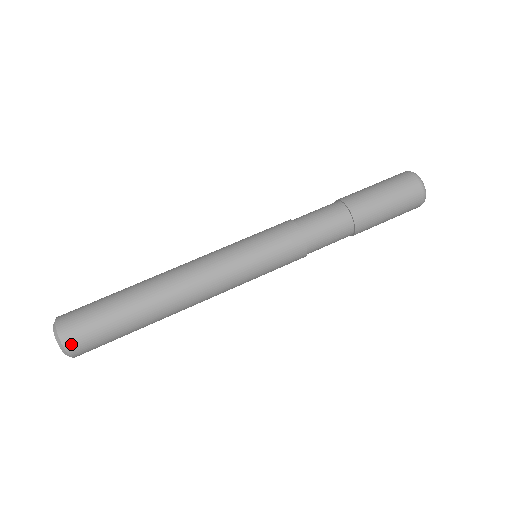
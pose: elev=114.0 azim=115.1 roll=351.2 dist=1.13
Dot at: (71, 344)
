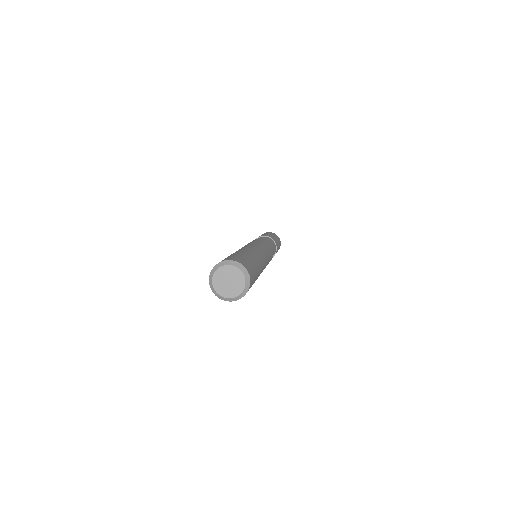
Dot at: (250, 273)
